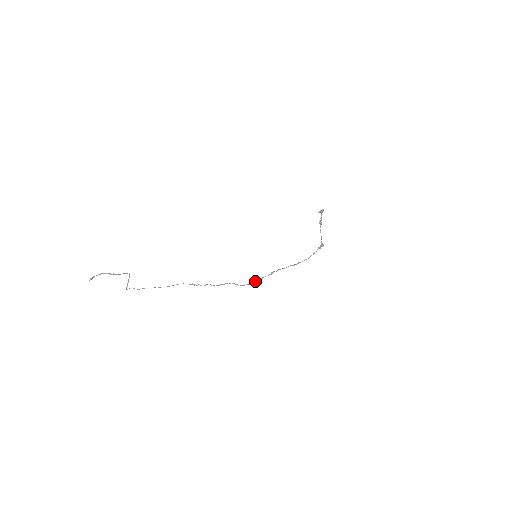
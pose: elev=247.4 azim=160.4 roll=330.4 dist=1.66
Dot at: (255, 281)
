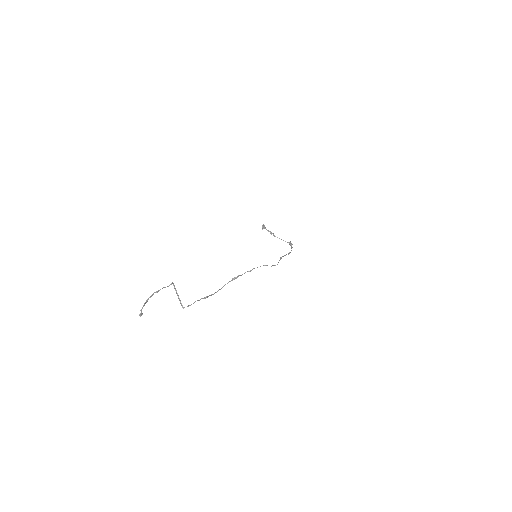
Dot at: occluded
